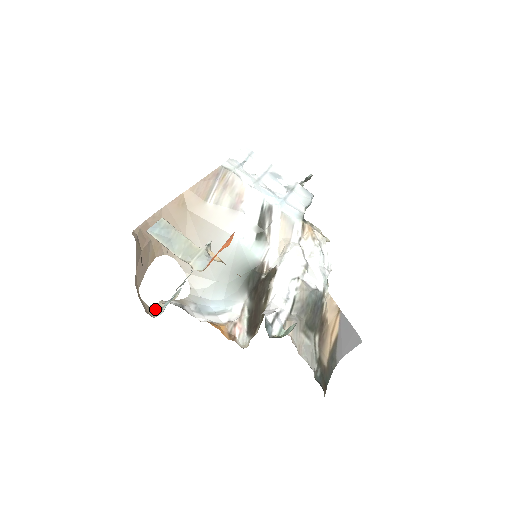
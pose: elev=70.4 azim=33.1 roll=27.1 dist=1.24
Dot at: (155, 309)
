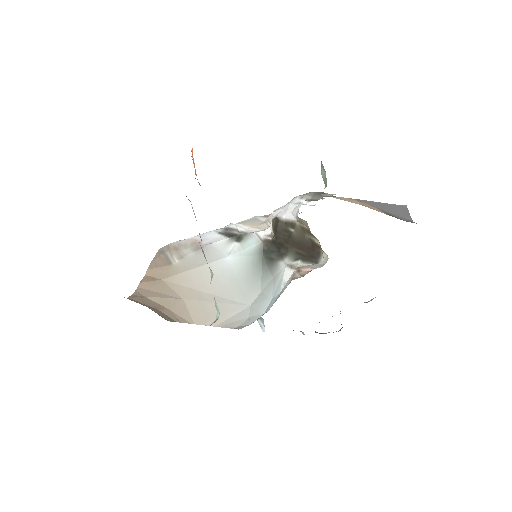
Dot at: occluded
